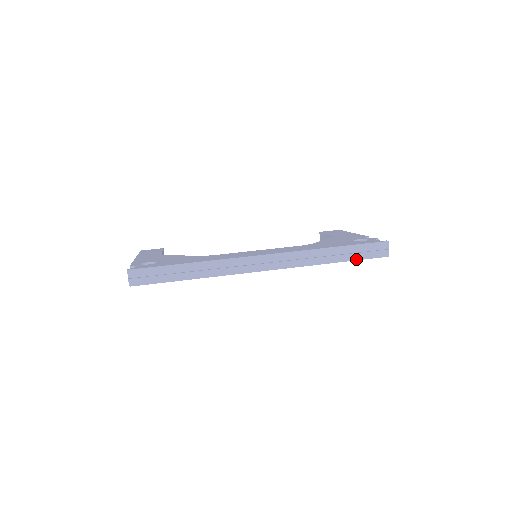
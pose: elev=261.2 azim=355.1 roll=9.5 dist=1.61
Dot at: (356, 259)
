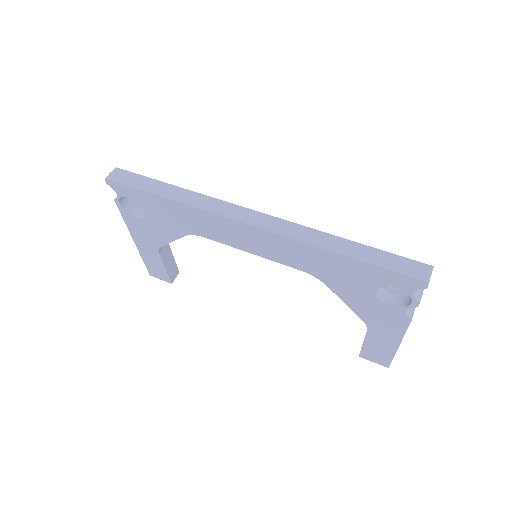
Dot at: (374, 264)
